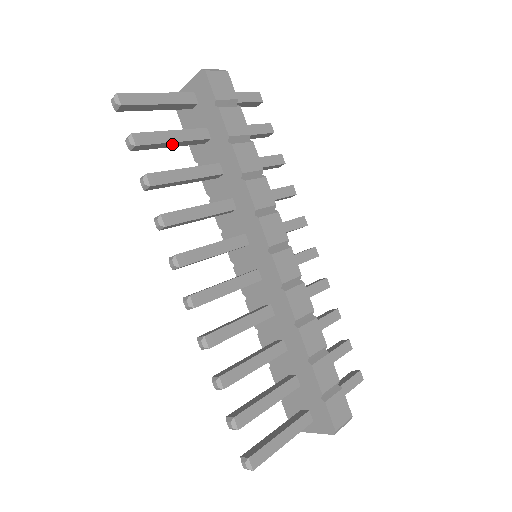
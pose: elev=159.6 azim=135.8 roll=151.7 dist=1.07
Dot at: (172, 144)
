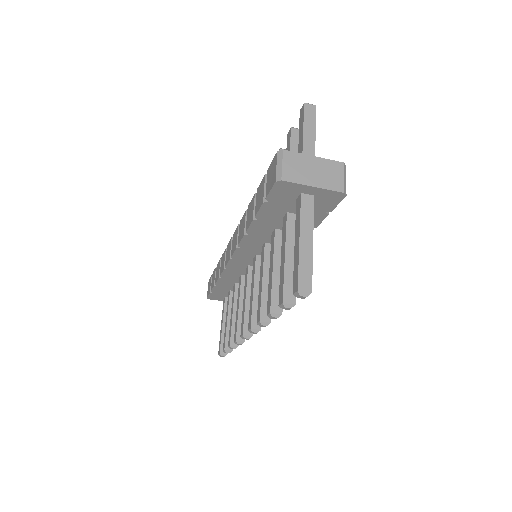
Dot at: occluded
